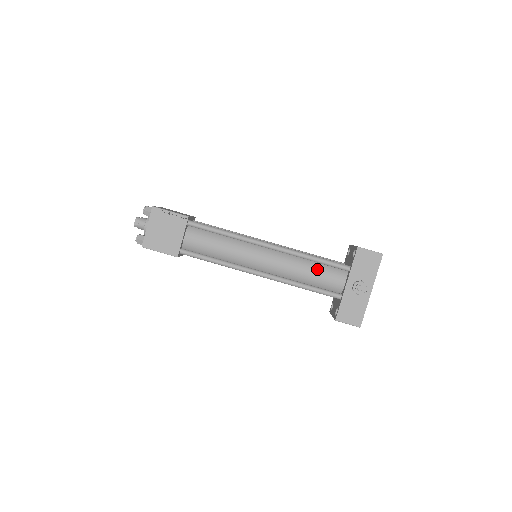
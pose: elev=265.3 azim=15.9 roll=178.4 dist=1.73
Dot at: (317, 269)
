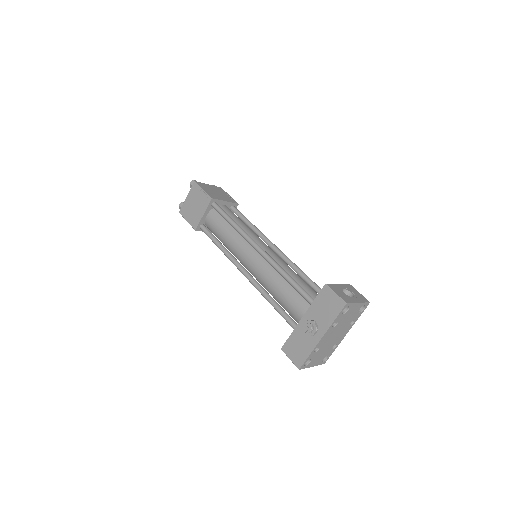
Dot at: (287, 290)
